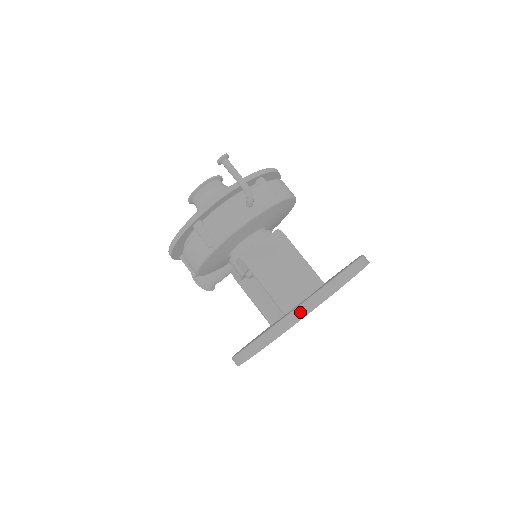
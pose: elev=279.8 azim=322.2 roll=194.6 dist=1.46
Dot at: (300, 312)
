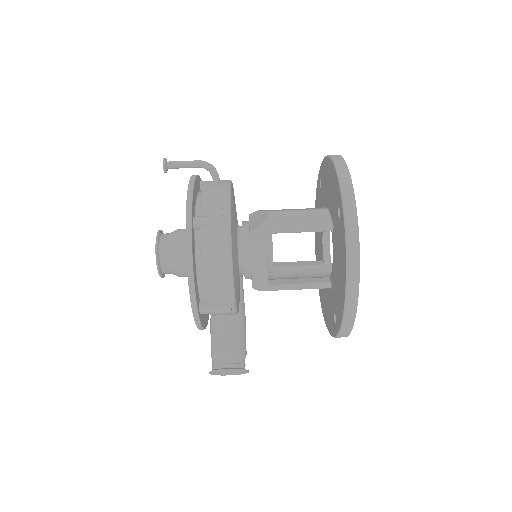
Dot at: (342, 171)
